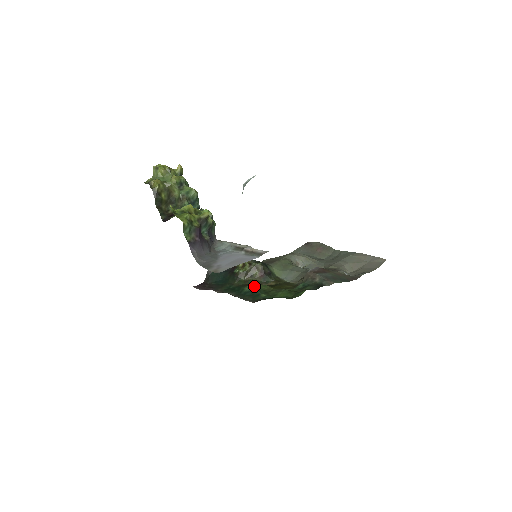
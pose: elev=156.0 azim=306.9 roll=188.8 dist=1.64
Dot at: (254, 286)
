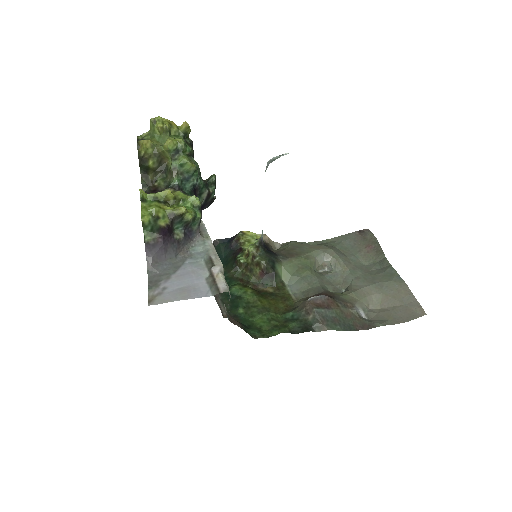
Dot at: (241, 291)
